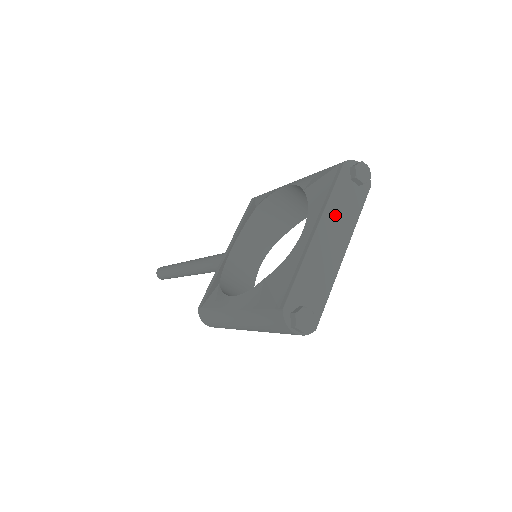
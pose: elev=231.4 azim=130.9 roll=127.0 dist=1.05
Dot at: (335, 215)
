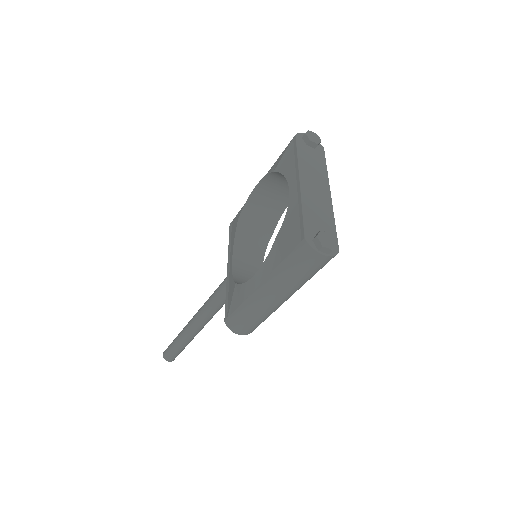
Dot at: (308, 169)
